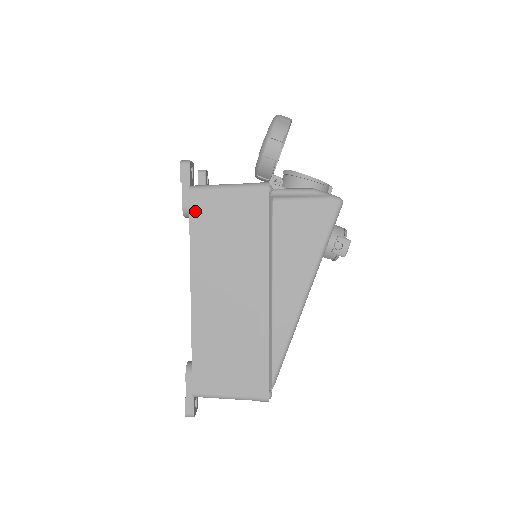
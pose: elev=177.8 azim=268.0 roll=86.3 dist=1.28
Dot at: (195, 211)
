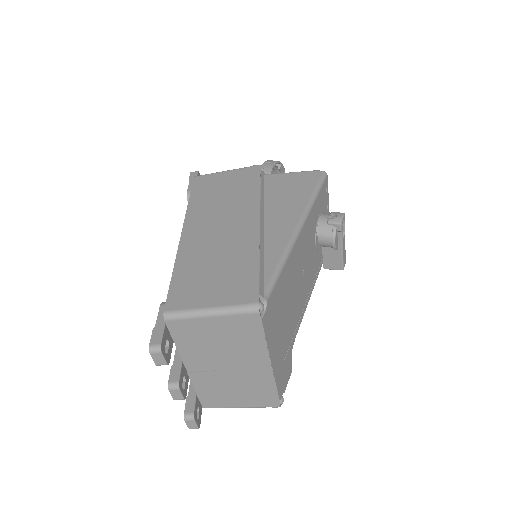
Dot at: (197, 185)
